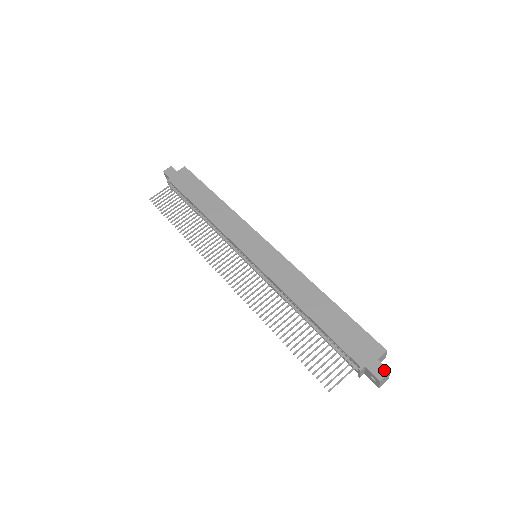
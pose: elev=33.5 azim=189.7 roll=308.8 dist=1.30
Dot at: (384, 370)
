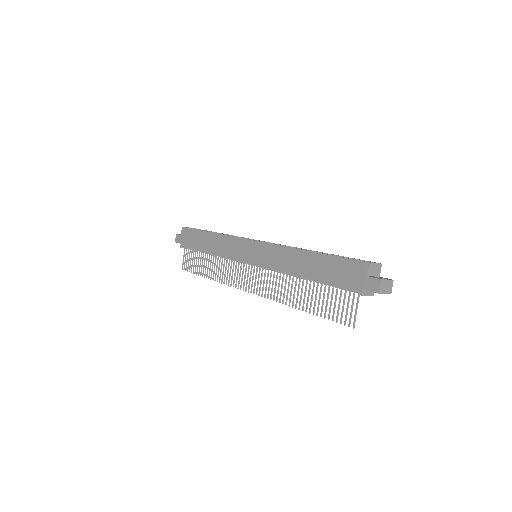
Dot at: (376, 282)
